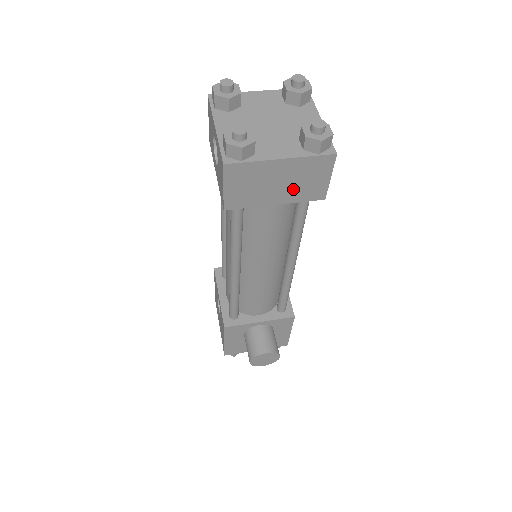
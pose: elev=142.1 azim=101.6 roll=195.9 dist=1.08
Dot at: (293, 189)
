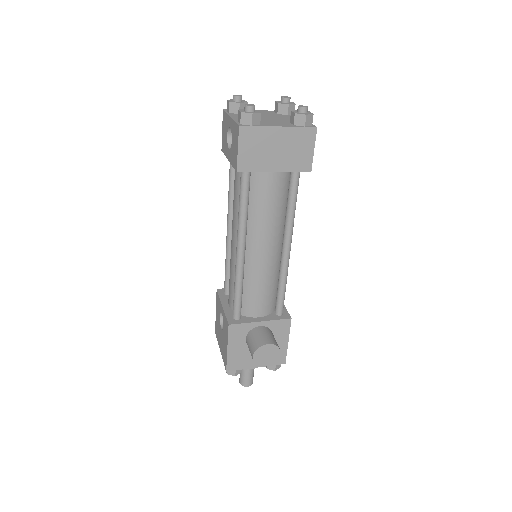
Dot at: (287, 157)
